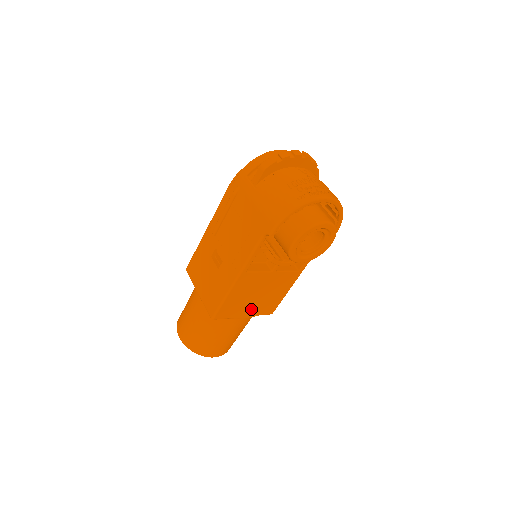
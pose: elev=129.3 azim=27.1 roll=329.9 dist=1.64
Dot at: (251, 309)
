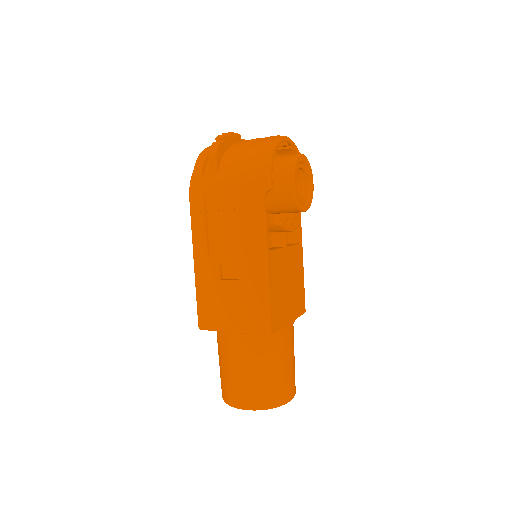
Dot at: (290, 308)
